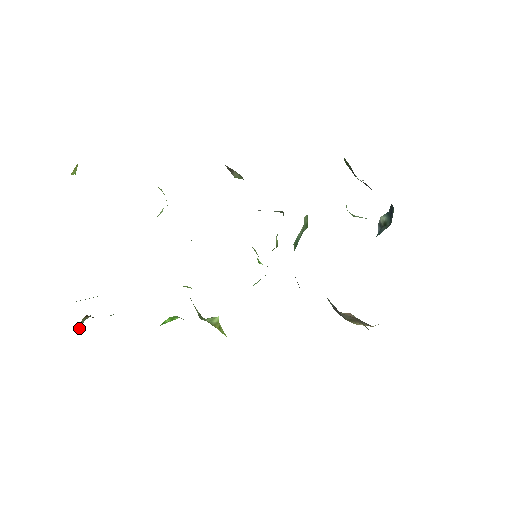
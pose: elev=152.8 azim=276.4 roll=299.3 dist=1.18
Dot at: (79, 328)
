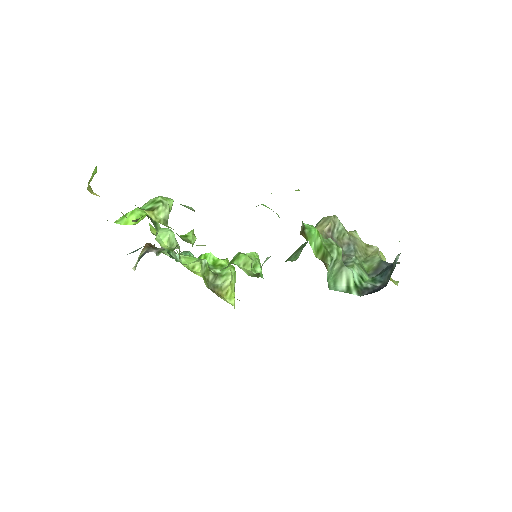
Dot at: (135, 267)
